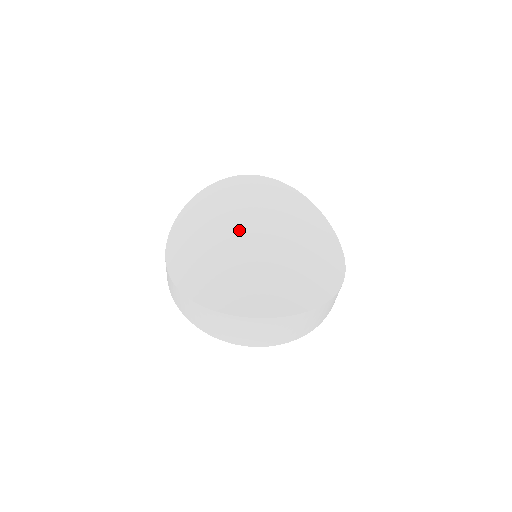
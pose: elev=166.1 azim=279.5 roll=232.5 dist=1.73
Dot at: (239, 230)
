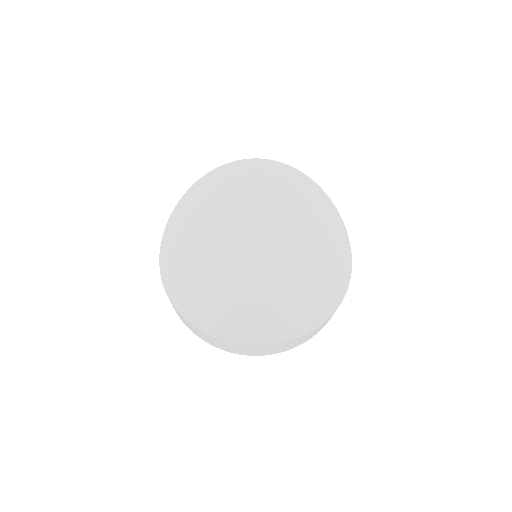
Dot at: (236, 233)
